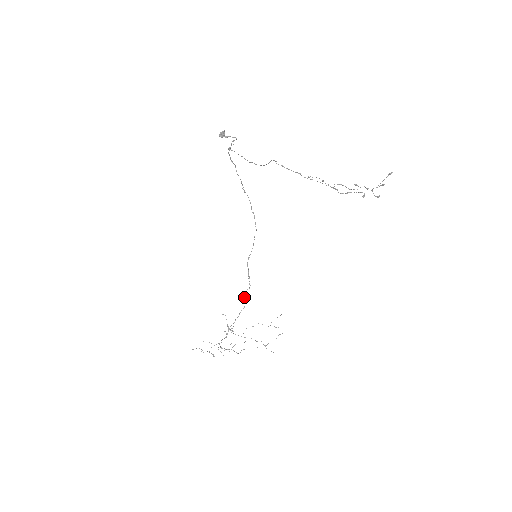
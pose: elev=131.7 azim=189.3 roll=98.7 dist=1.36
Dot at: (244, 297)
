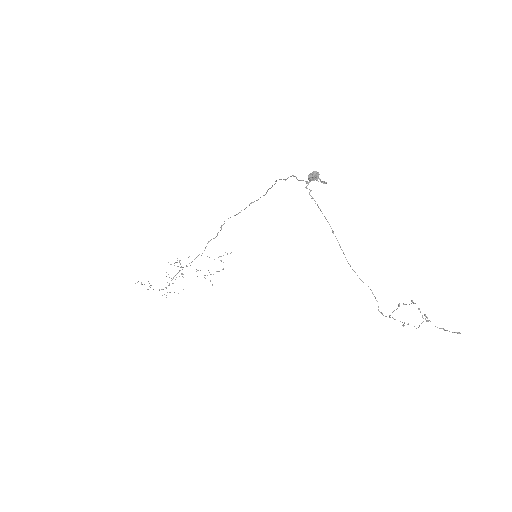
Dot at: occluded
